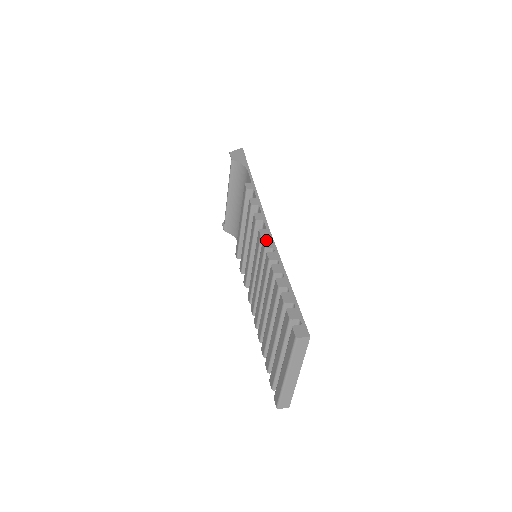
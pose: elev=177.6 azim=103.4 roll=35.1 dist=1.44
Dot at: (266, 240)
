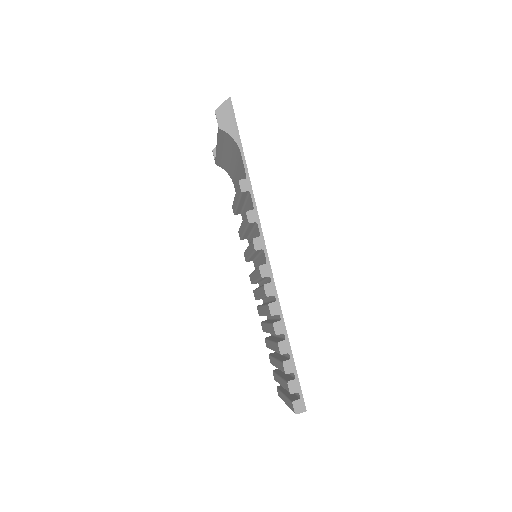
Dot at: (267, 284)
